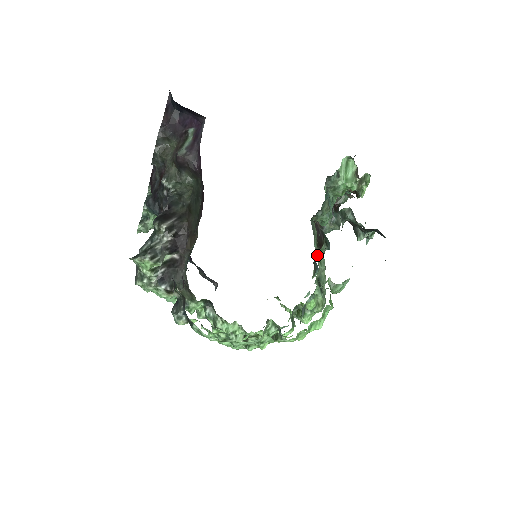
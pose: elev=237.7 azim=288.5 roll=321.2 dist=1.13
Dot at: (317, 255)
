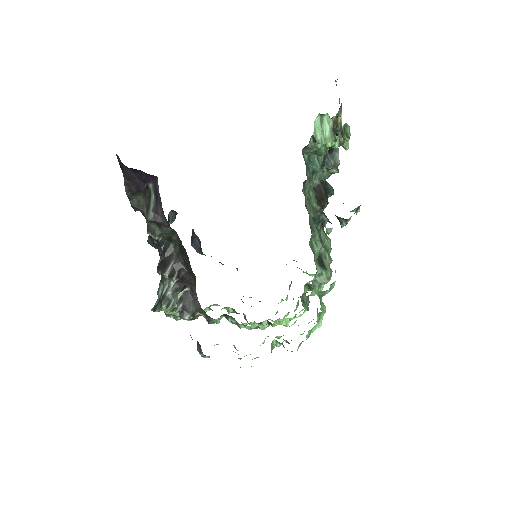
Dot at: (321, 208)
